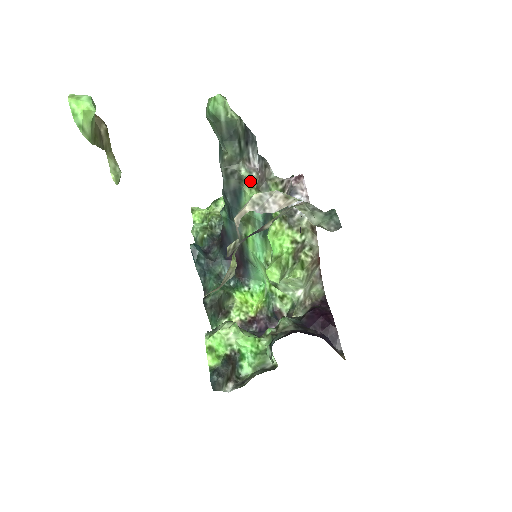
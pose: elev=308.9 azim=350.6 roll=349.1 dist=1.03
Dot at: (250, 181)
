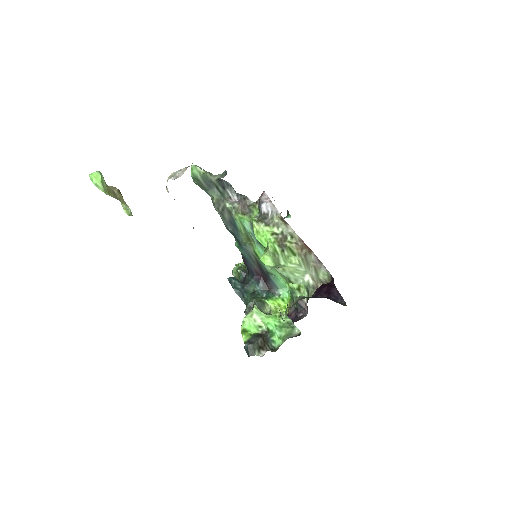
Dot at: (235, 210)
